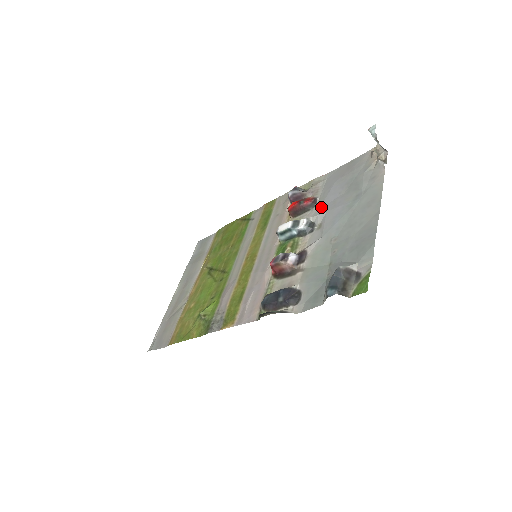
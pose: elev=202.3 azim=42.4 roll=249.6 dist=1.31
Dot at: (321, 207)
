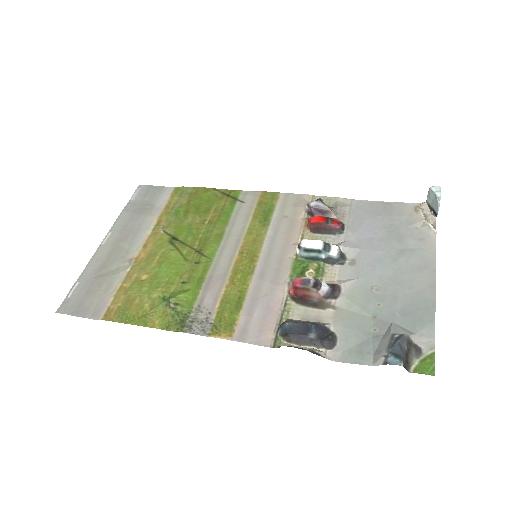
Dot at: (352, 239)
